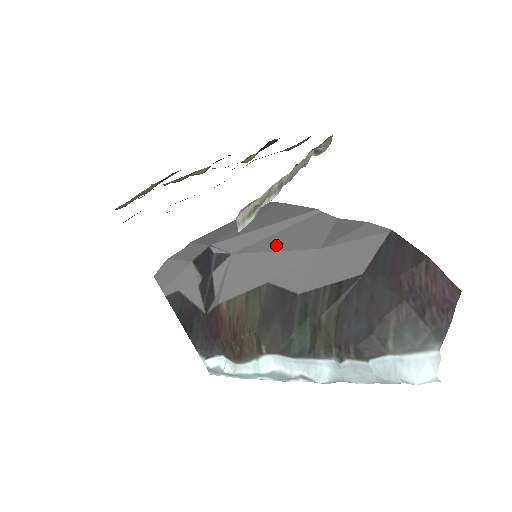
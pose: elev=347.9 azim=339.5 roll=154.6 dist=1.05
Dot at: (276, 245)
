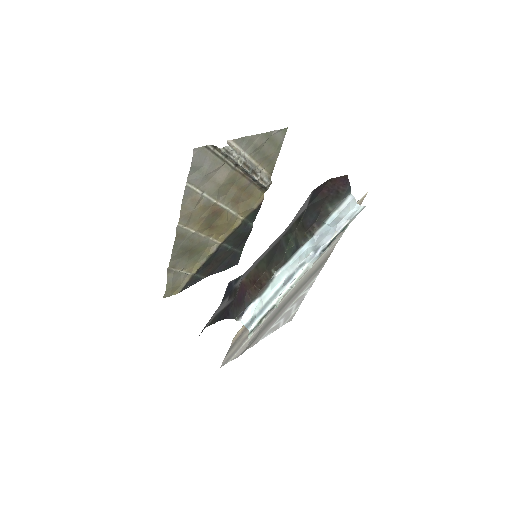
Dot at: occluded
